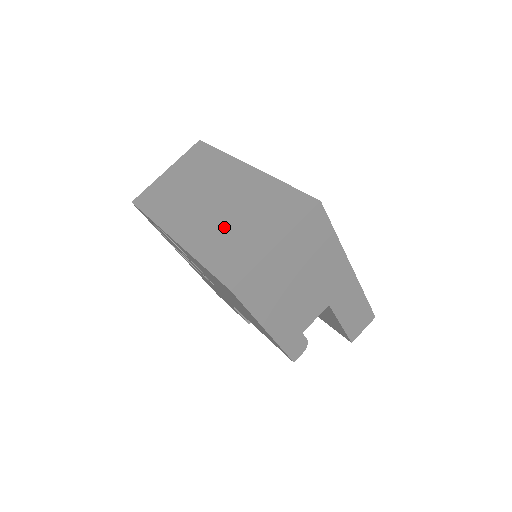
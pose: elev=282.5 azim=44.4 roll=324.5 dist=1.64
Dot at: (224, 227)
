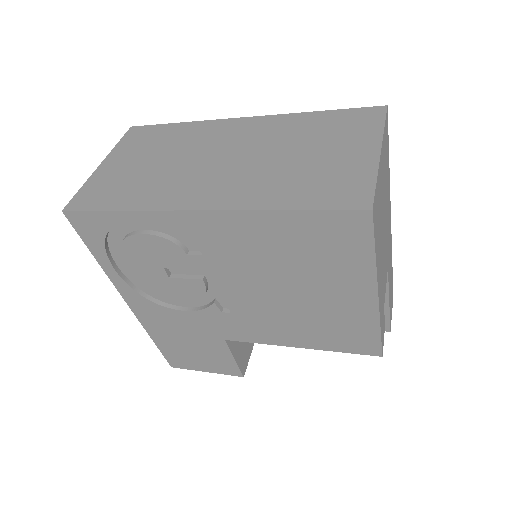
Dot at: (276, 168)
